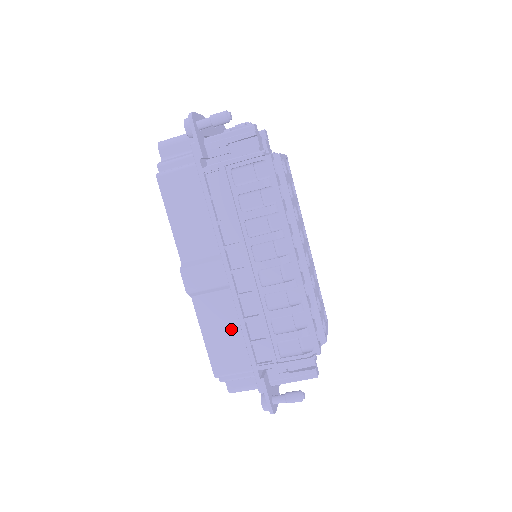
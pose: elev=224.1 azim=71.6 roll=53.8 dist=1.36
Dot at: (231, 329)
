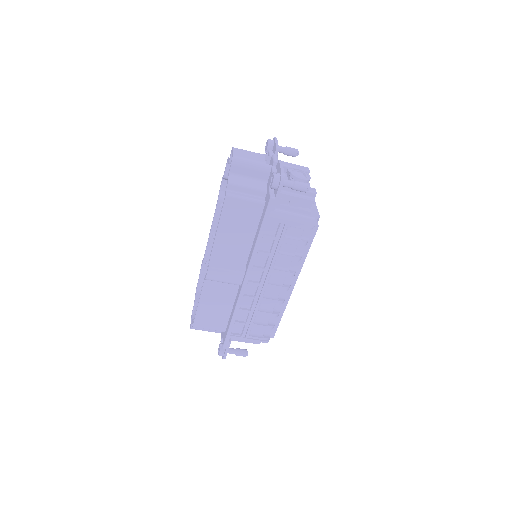
Dot at: (222, 306)
